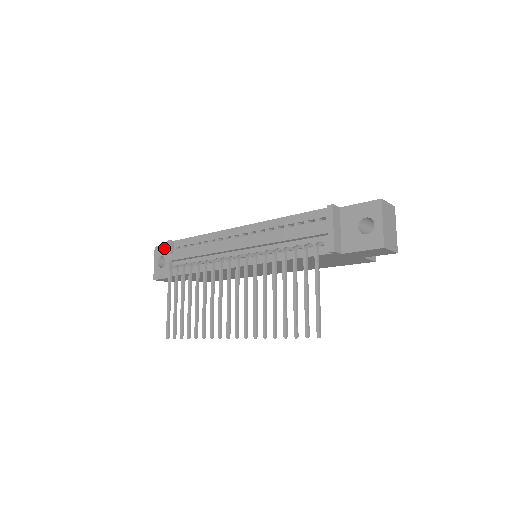
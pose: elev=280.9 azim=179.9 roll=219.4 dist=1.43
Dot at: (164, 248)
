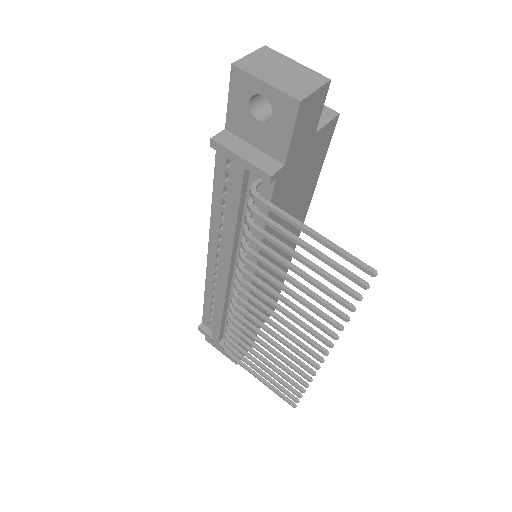
Dot at: occluded
